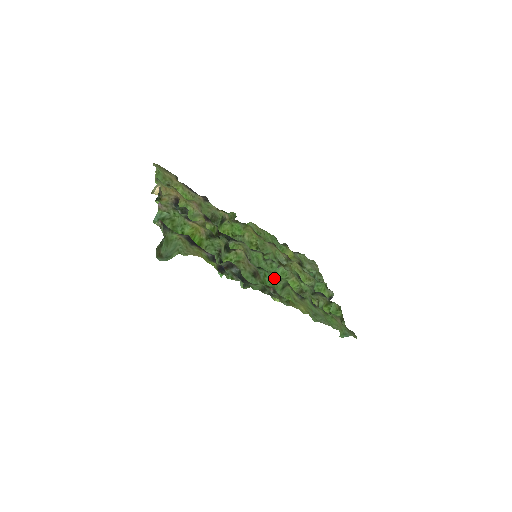
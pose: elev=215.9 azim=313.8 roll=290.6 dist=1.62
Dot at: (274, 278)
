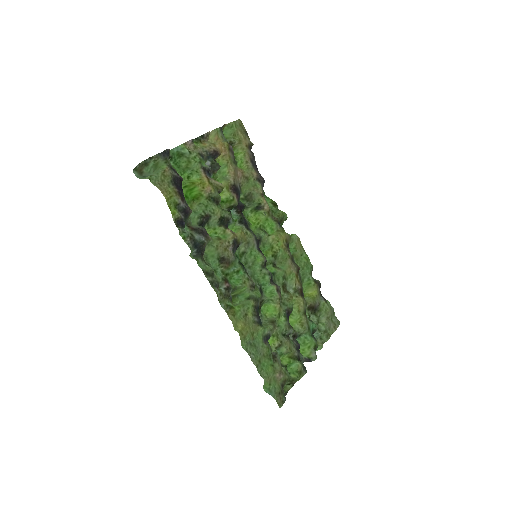
Dot at: (245, 282)
